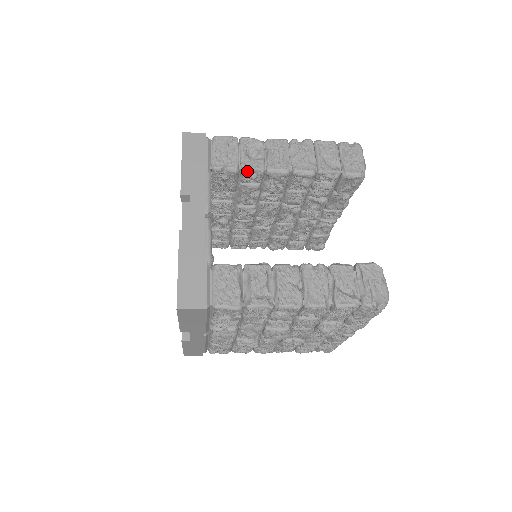
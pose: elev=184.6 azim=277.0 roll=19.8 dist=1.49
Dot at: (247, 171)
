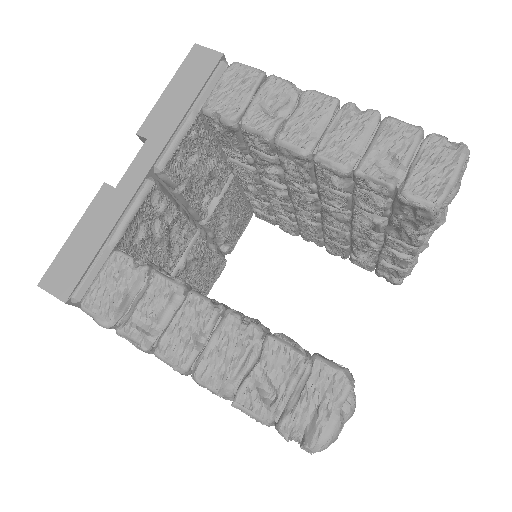
Dot at: (246, 130)
